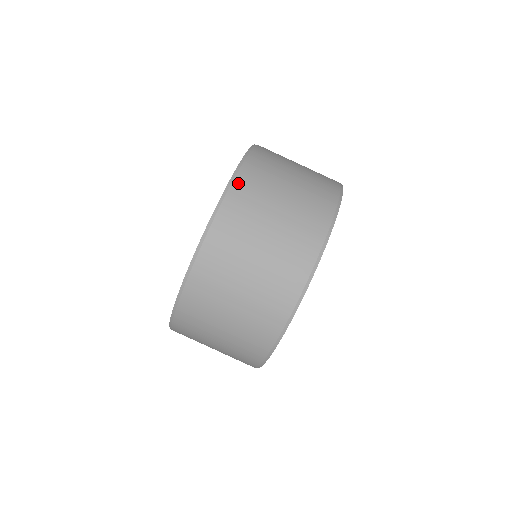
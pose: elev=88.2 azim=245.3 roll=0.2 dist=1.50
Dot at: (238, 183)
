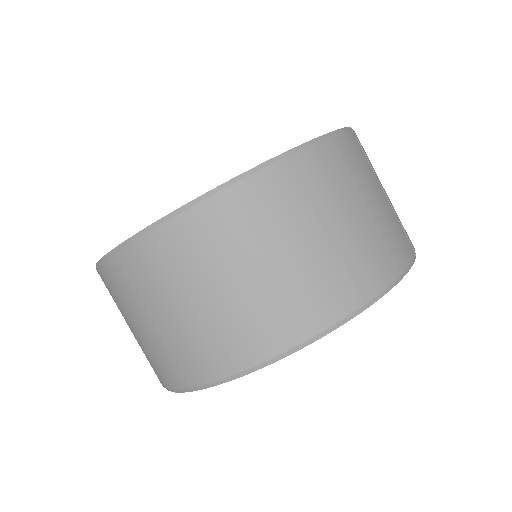
Dot at: (237, 193)
